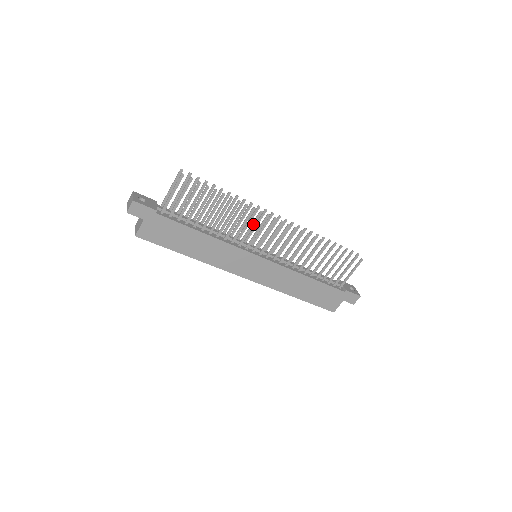
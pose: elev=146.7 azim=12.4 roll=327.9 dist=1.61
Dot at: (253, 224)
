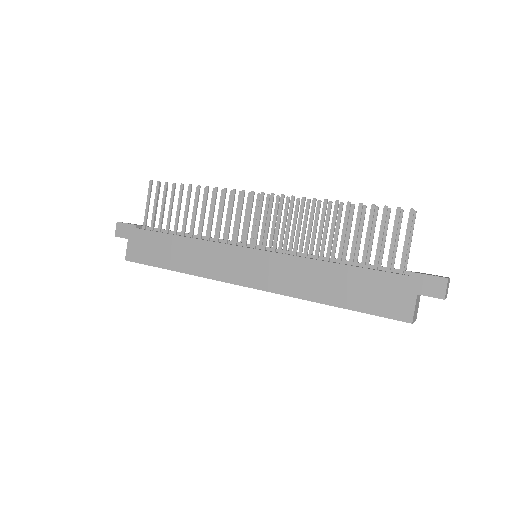
Dot at: (231, 209)
